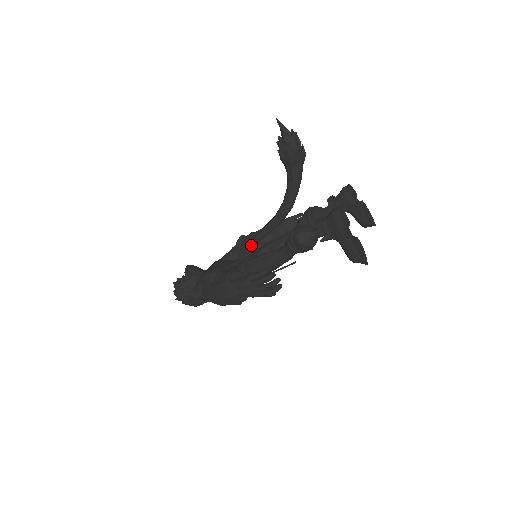
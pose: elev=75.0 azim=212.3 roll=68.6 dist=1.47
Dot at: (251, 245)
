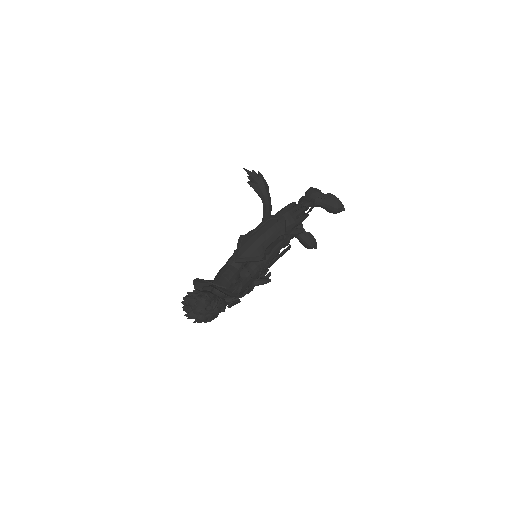
Dot at: occluded
